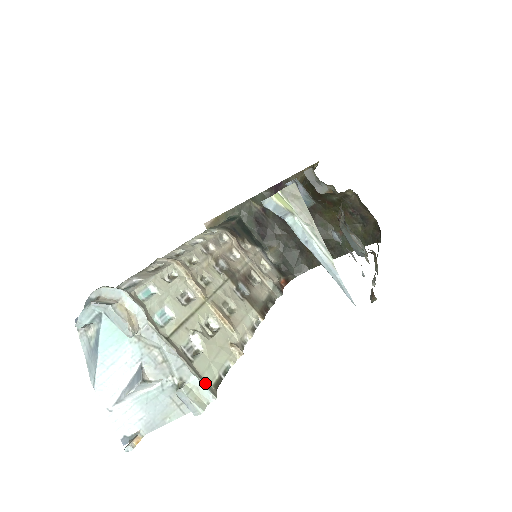
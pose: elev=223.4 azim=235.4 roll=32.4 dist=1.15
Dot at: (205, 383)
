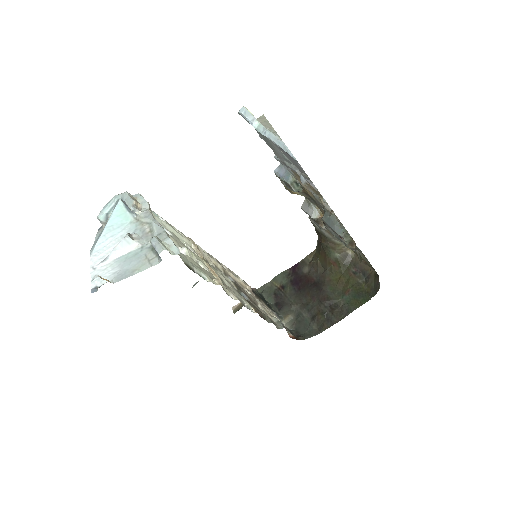
Dot at: (177, 248)
